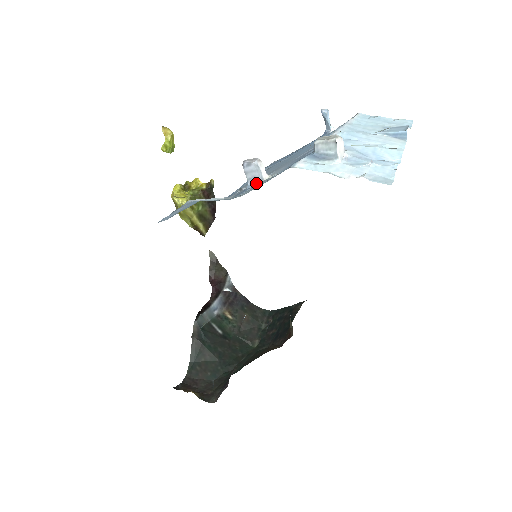
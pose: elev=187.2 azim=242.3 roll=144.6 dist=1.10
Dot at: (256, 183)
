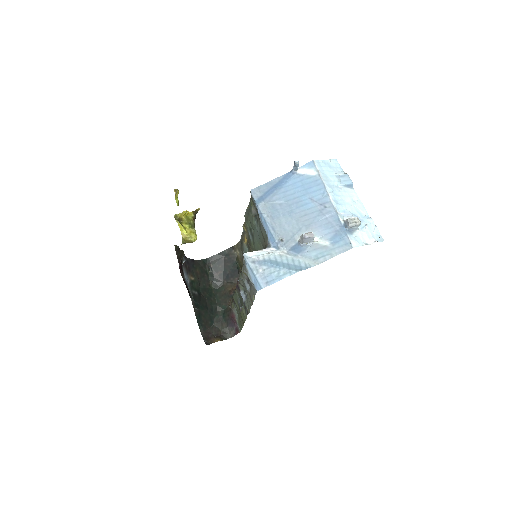
Dot at: (307, 243)
